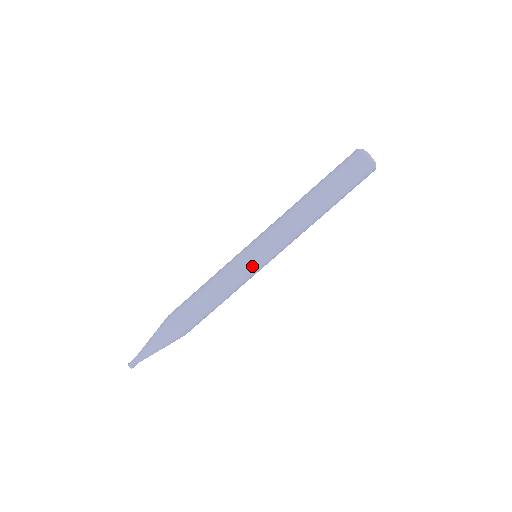
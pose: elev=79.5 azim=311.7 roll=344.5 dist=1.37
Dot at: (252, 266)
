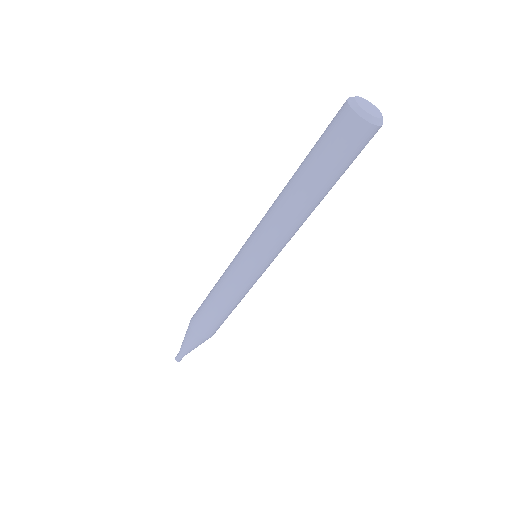
Dot at: (256, 275)
